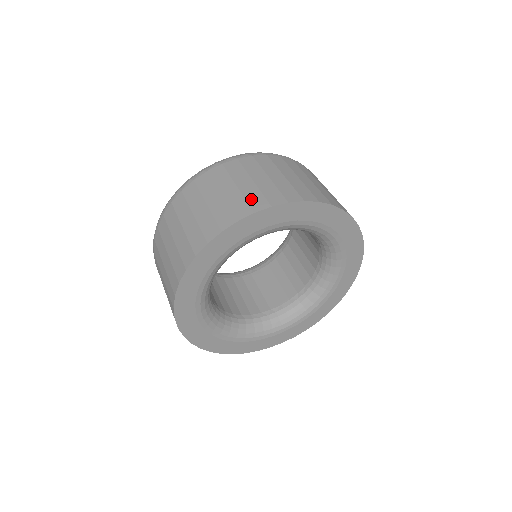
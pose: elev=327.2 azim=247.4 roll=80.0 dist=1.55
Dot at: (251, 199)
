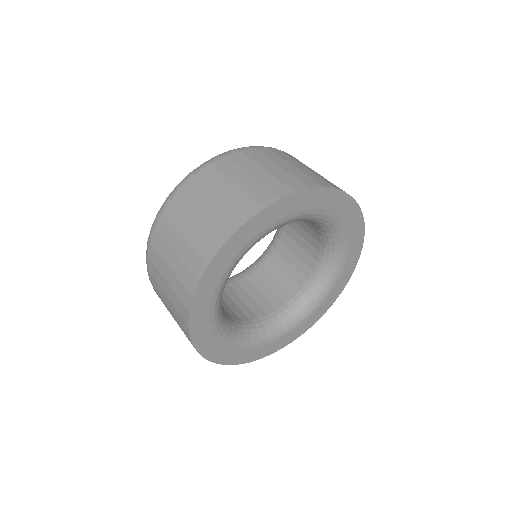
Dot at: (314, 178)
